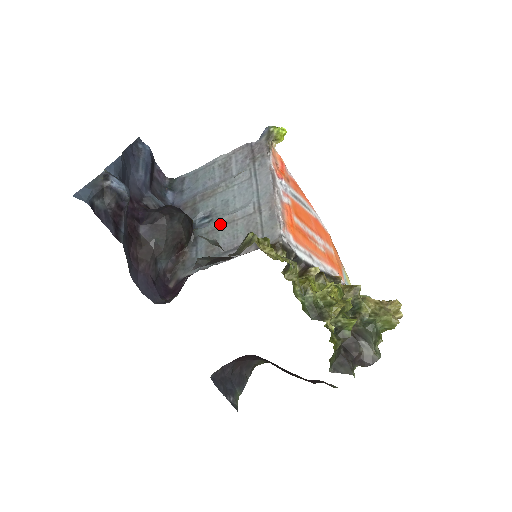
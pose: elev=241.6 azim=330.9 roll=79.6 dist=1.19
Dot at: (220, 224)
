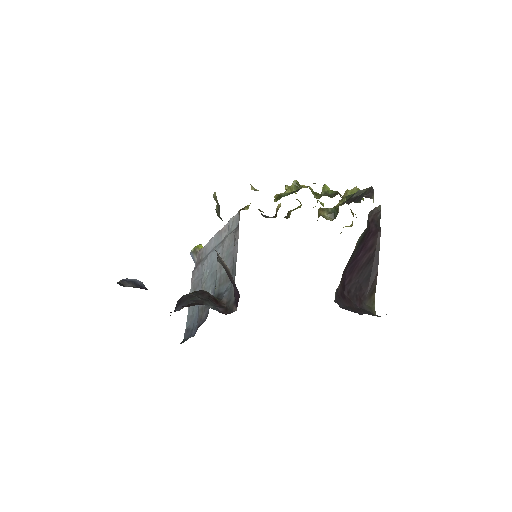
Dot at: (219, 274)
